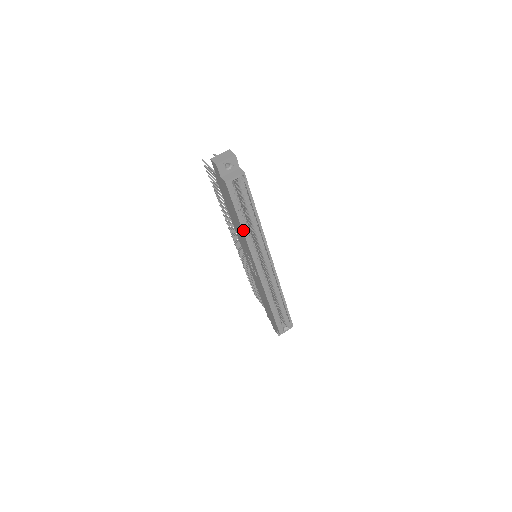
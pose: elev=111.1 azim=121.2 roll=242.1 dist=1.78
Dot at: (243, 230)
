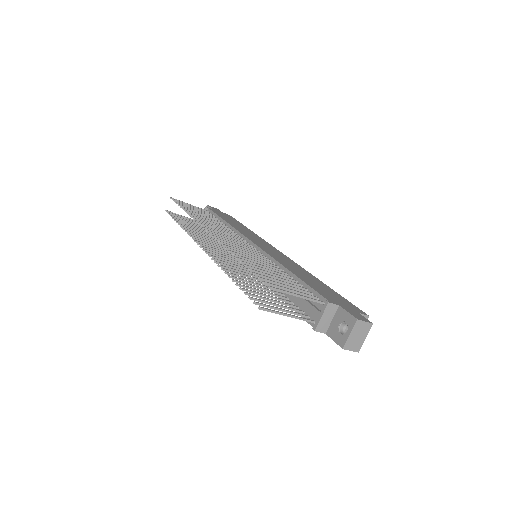
Dot at: occluded
